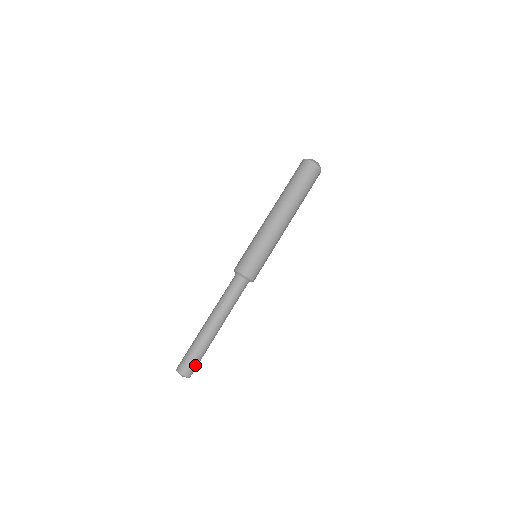
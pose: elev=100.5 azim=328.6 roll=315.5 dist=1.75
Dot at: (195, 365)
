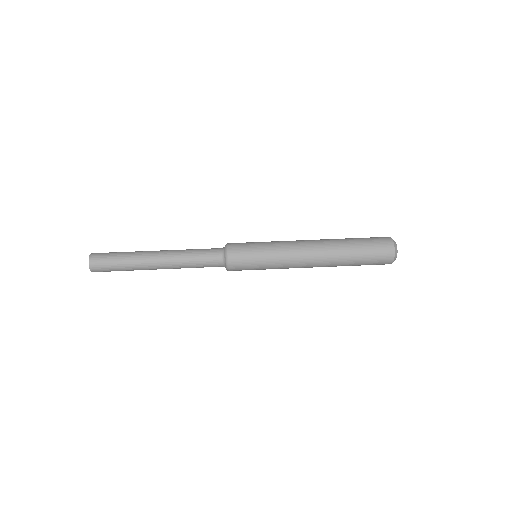
Dot at: (107, 270)
